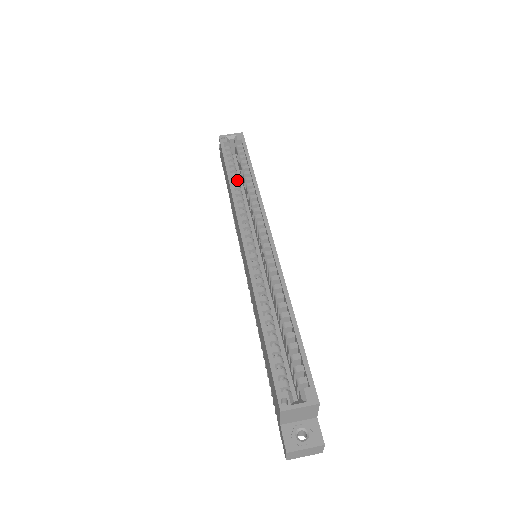
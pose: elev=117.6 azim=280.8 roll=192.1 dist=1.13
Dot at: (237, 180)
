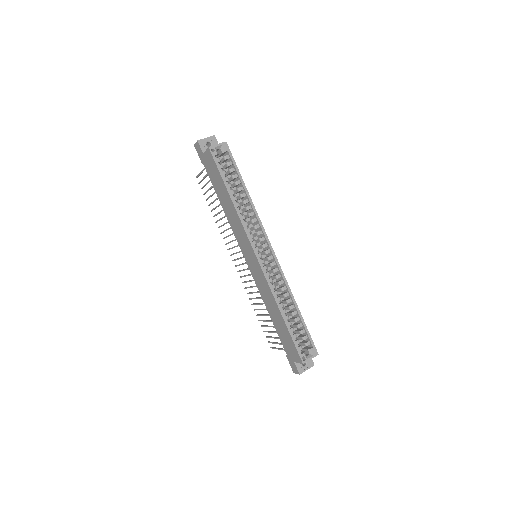
Dot at: (236, 198)
